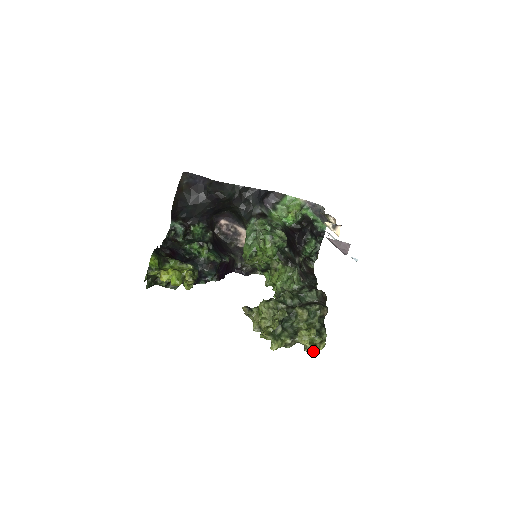
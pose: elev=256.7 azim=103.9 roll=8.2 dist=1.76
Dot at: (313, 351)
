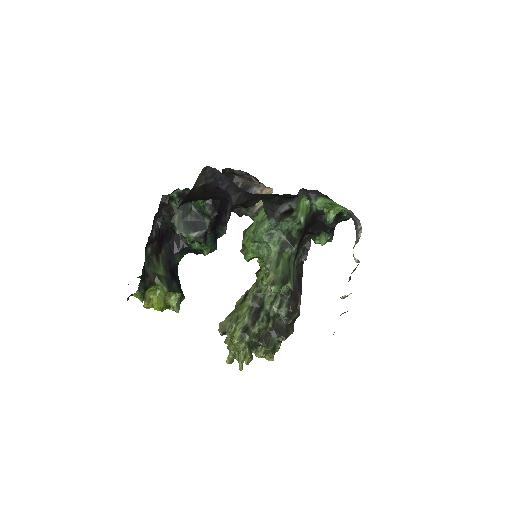
Dot at: occluded
